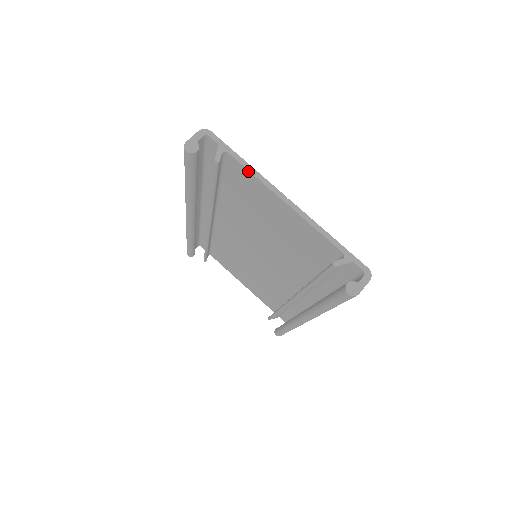
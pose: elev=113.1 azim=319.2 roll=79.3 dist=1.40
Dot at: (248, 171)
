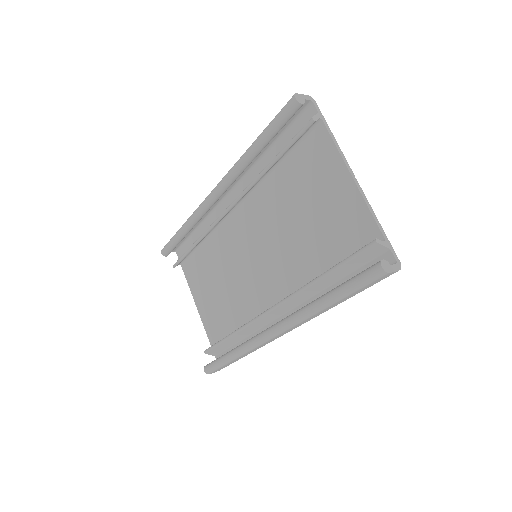
Dot at: (332, 142)
